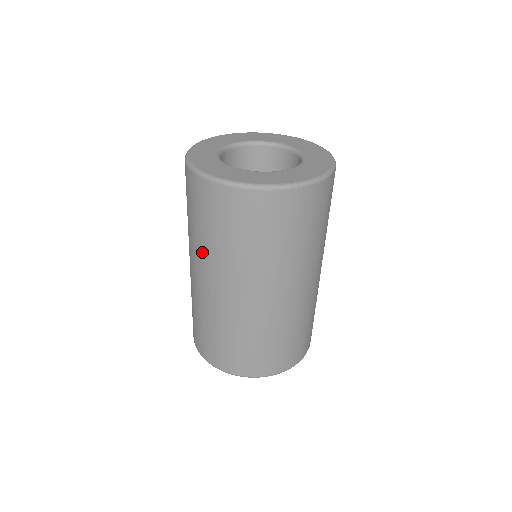
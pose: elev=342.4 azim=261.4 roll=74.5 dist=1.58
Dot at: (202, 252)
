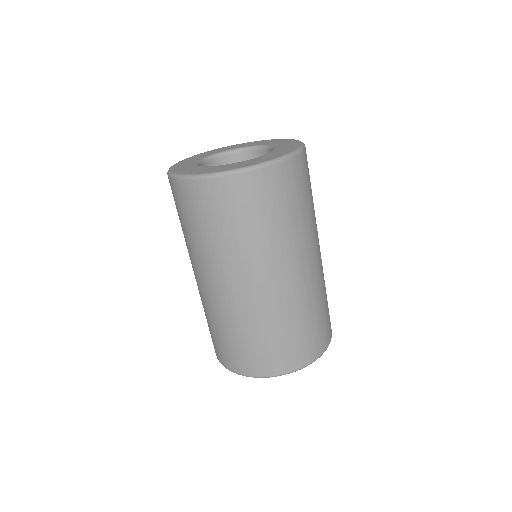
Dot at: (231, 256)
